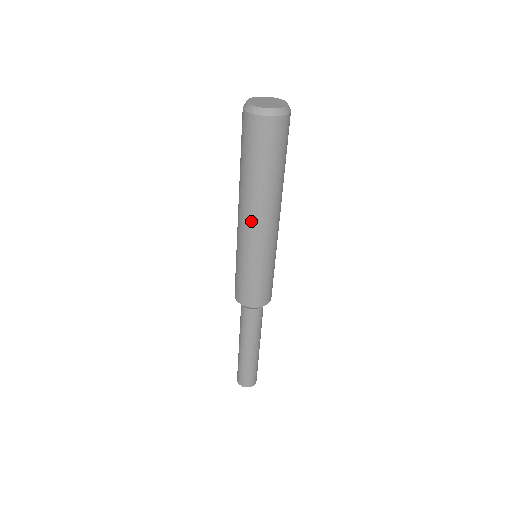
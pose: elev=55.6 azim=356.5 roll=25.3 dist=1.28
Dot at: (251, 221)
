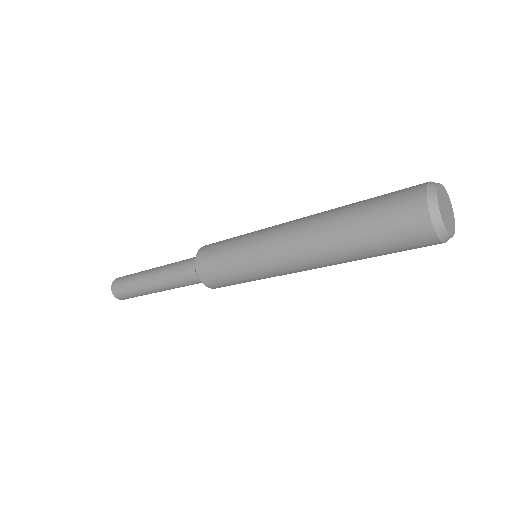
Dot at: (311, 269)
